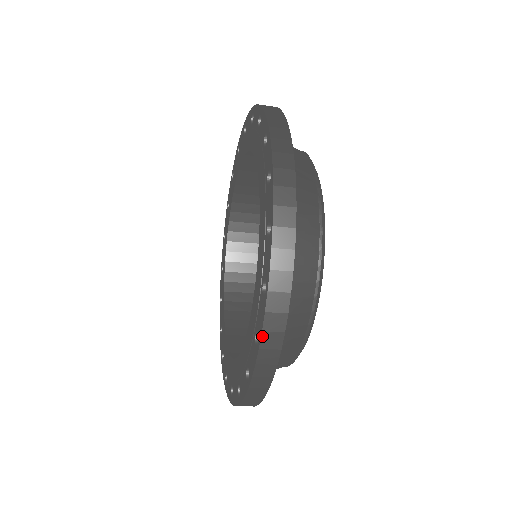
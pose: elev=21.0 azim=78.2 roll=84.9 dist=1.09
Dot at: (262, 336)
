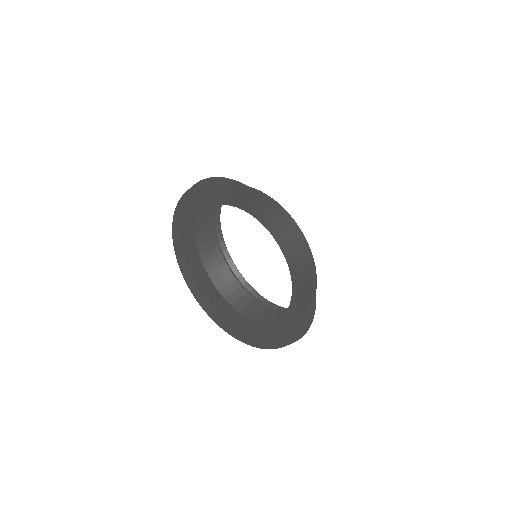
Dot at: (194, 295)
